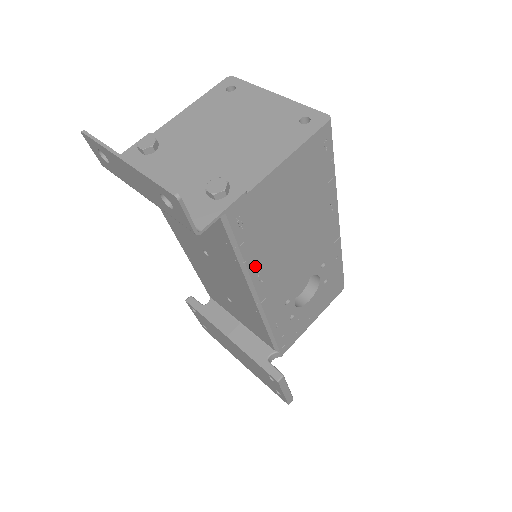
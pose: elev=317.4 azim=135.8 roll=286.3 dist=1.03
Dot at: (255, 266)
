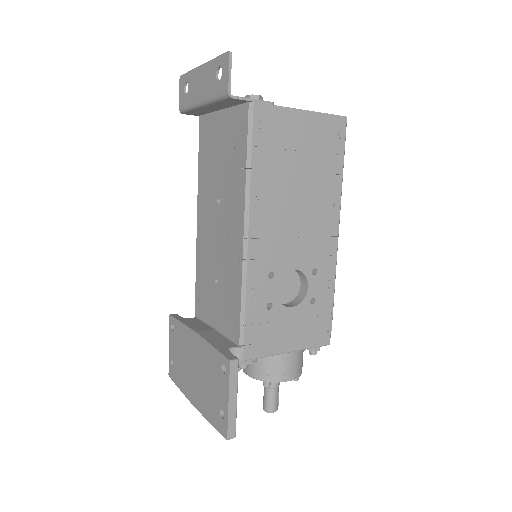
Dot at: (257, 185)
